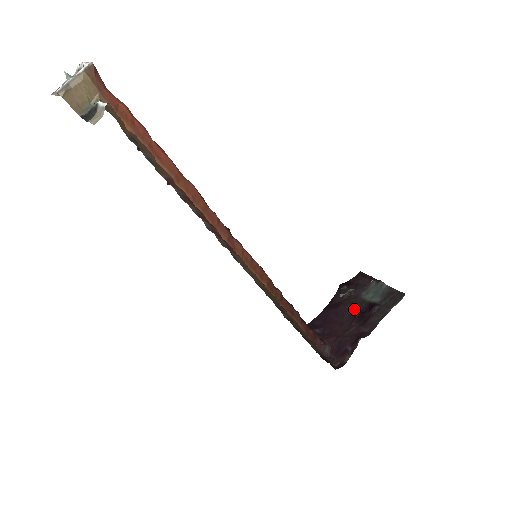
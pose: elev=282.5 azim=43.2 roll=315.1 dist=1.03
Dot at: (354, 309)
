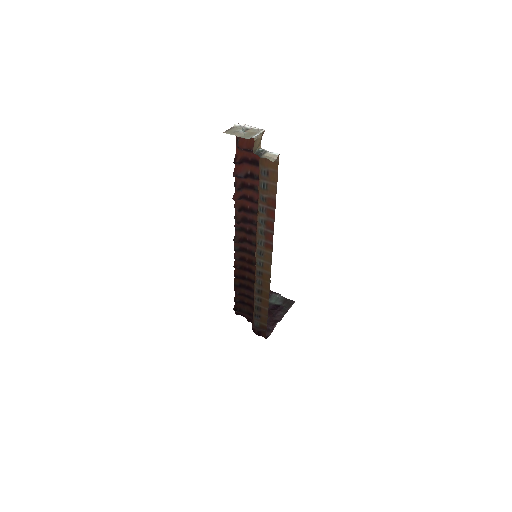
Dot at: occluded
